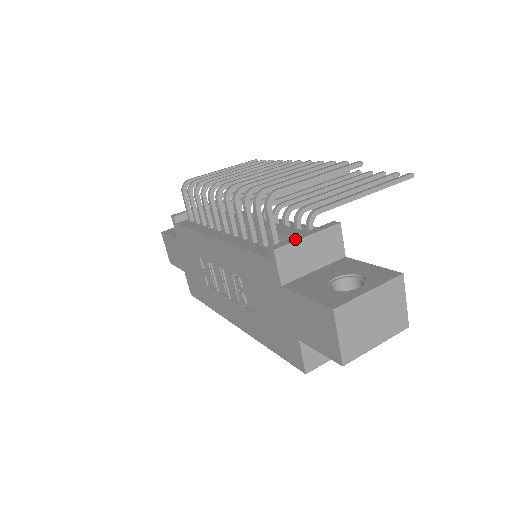
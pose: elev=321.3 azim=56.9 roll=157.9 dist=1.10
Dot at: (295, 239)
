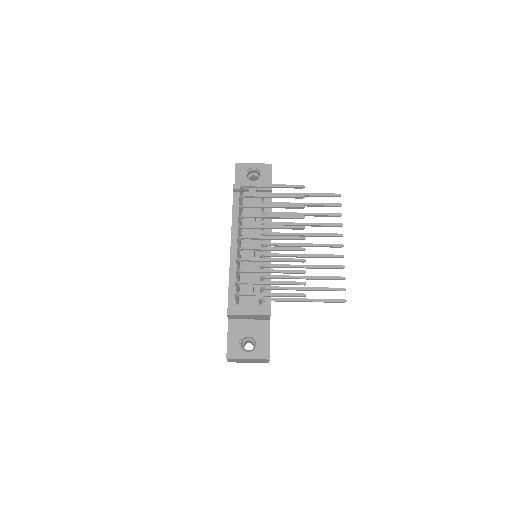
Dot at: (241, 313)
